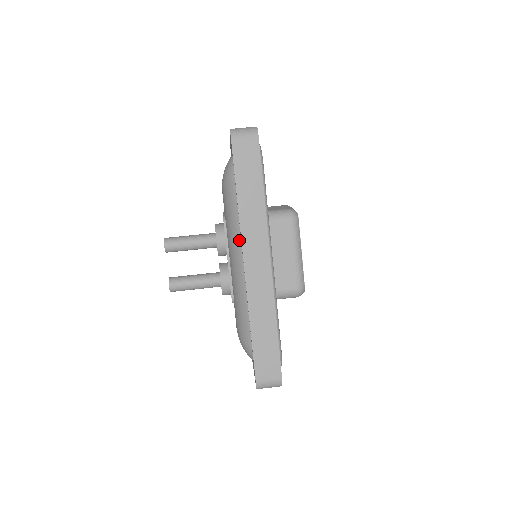
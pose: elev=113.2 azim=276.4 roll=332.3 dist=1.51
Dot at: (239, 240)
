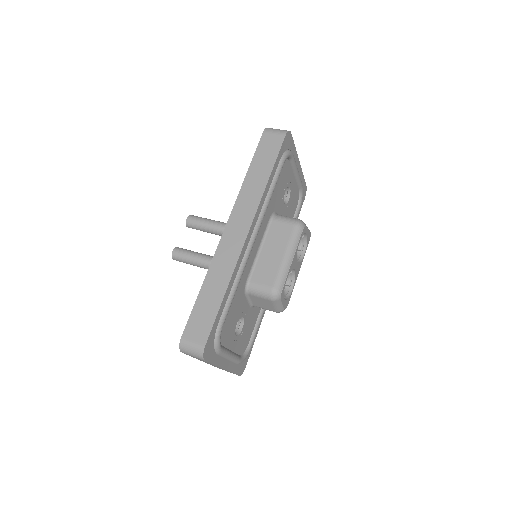
Dot at: occluded
